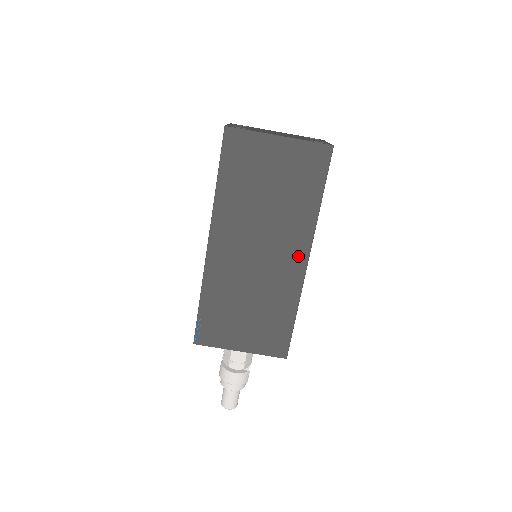
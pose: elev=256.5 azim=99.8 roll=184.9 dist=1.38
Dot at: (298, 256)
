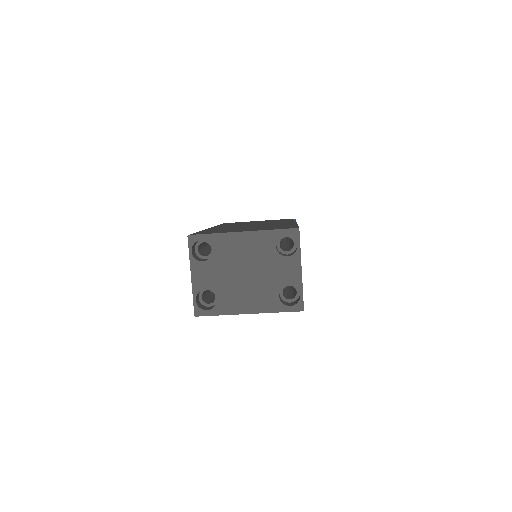
Dot at: occluded
